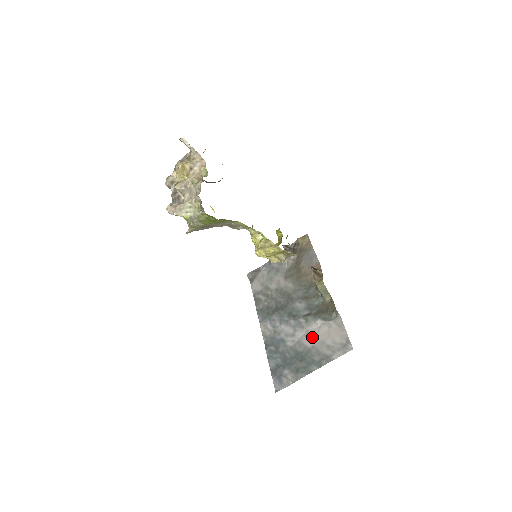
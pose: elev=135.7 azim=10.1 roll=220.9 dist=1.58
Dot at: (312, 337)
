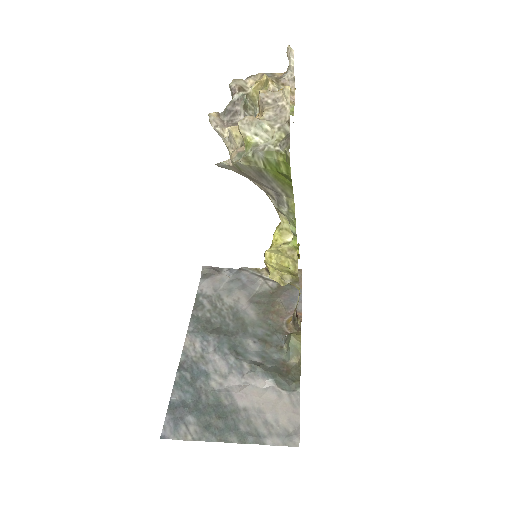
Dot at: (250, 396)
